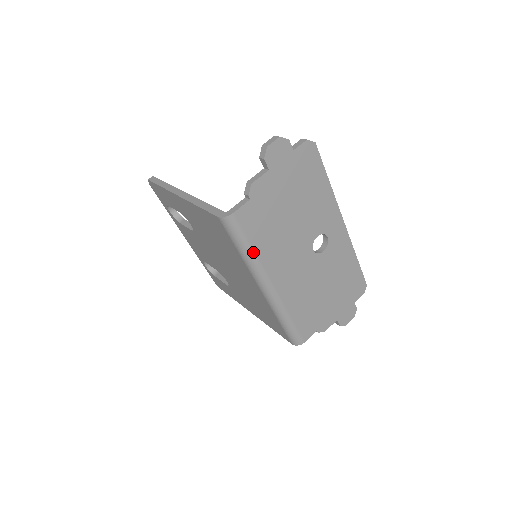
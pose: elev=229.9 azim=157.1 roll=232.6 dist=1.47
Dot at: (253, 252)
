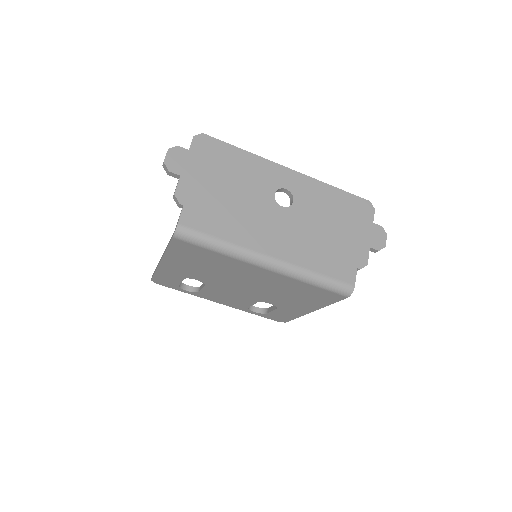
Dot at: (224, 242)
